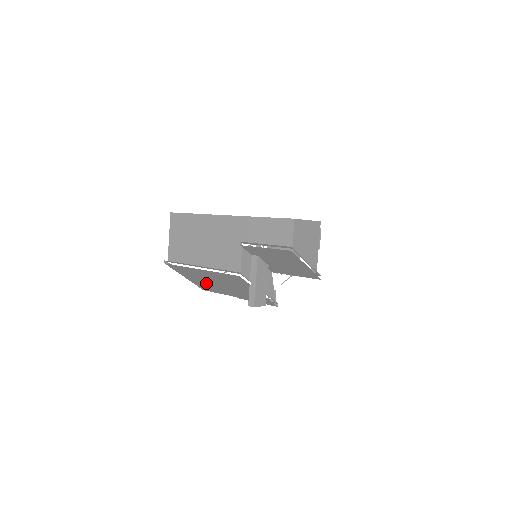
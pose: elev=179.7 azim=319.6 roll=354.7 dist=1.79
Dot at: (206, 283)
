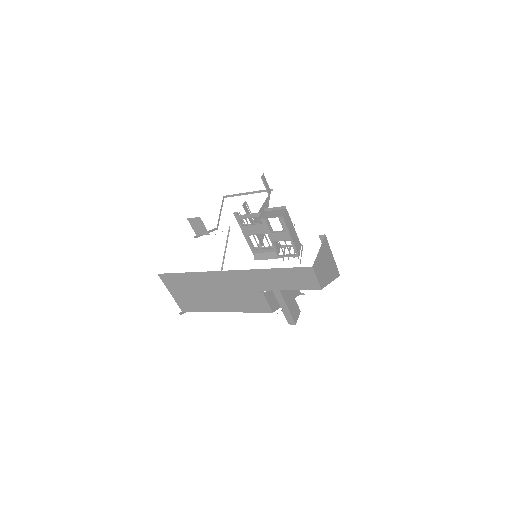
Dot at: occluded
